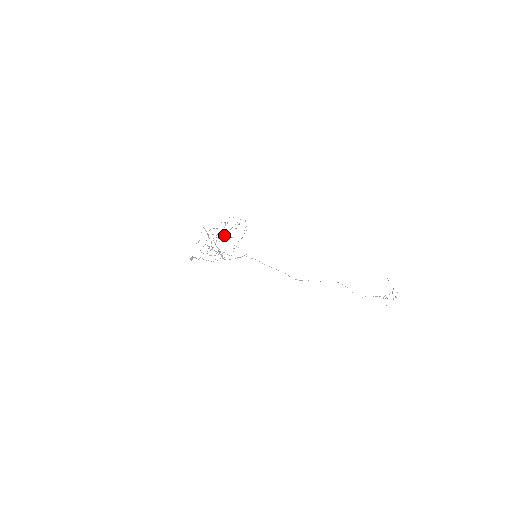
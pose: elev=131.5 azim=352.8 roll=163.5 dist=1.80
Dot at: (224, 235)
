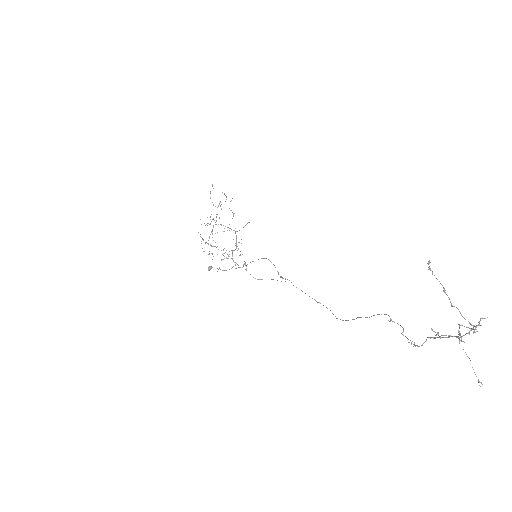
Dot at: (212, 219)
